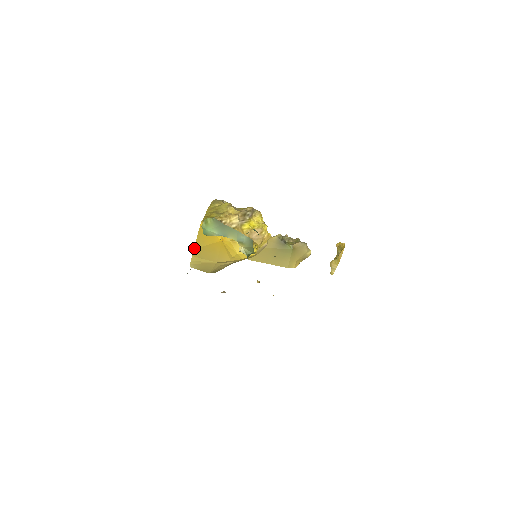
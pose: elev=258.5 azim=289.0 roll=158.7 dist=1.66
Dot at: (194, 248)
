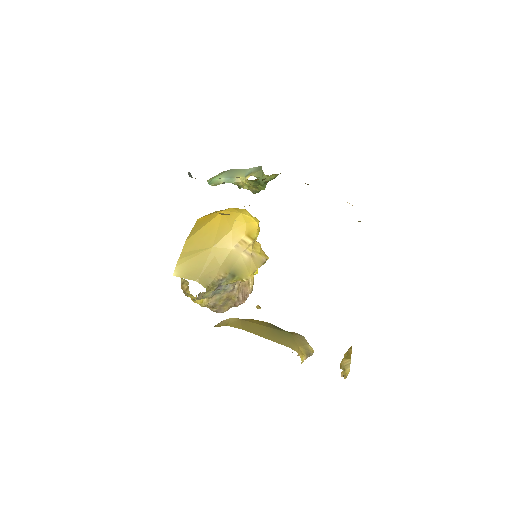
Dot at: (187, 239)
